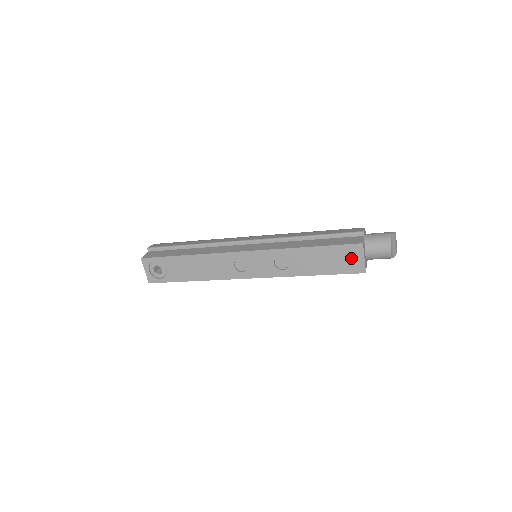
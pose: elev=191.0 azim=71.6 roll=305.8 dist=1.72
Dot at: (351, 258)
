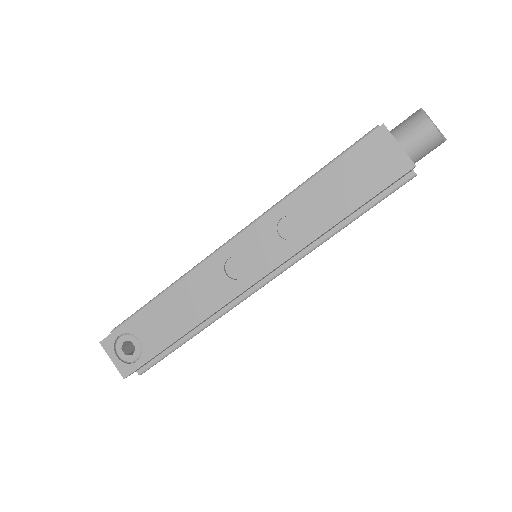
Dot at: (380, 157)
